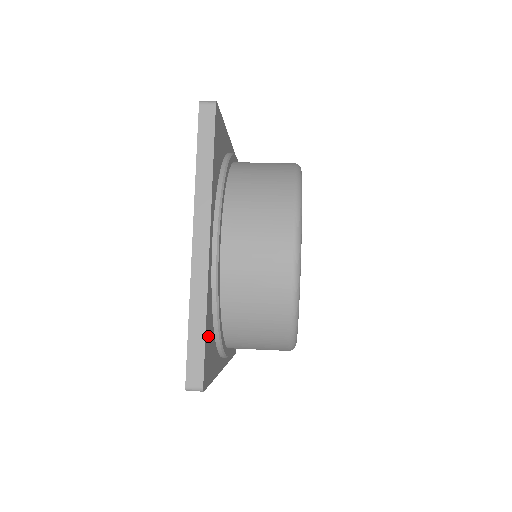
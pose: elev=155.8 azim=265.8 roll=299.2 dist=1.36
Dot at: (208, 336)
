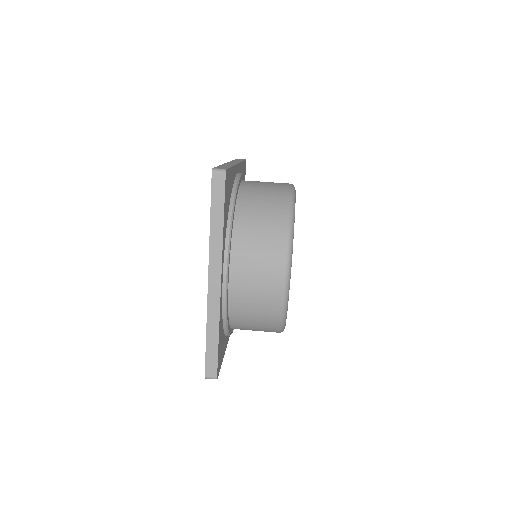
Dot at: (220, 341)
